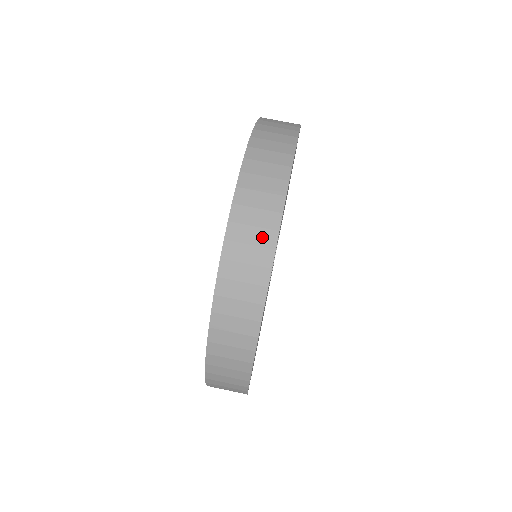
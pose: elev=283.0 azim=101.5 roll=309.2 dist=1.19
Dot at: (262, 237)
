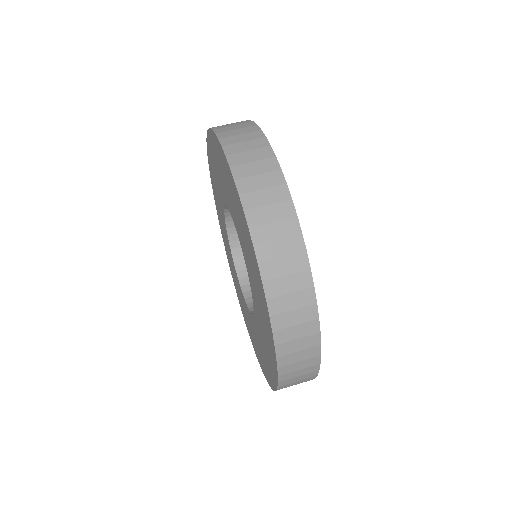
Dot at: (260, 154)
